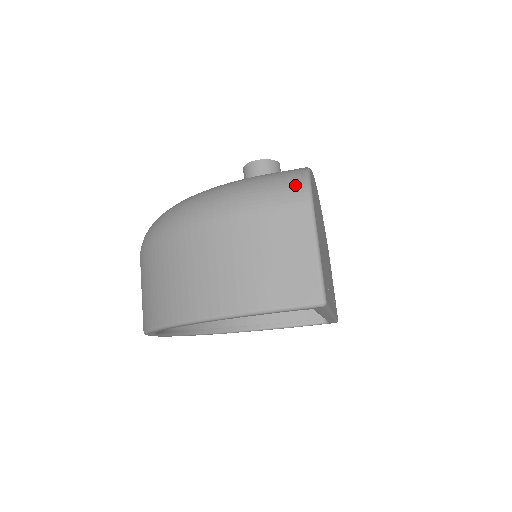
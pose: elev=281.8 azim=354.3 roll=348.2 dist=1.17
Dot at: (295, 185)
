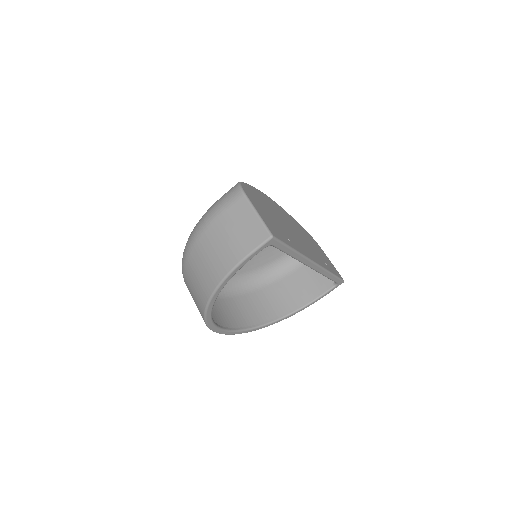
Dot at: (234, 191)
